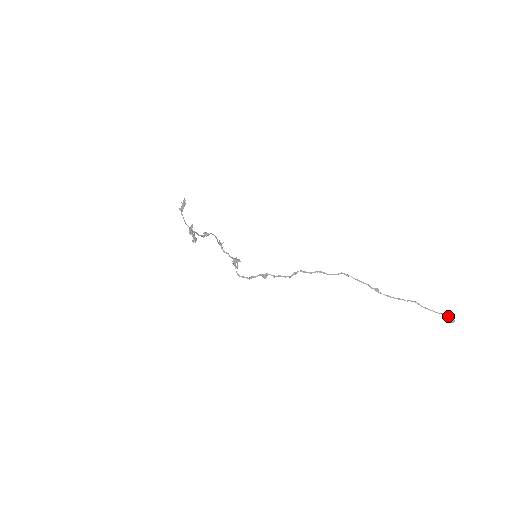
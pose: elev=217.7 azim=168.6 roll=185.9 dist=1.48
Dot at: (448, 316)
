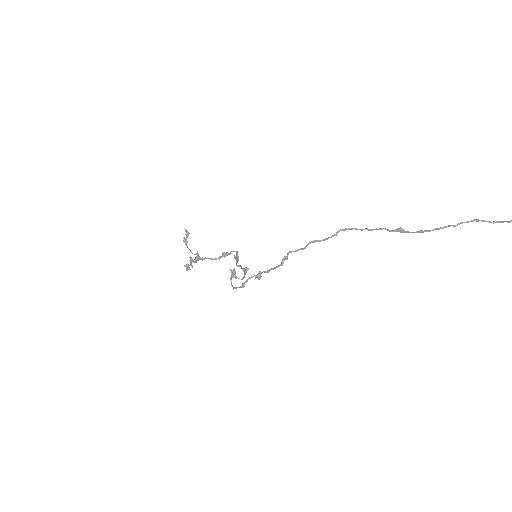
Dot at: out of frame
